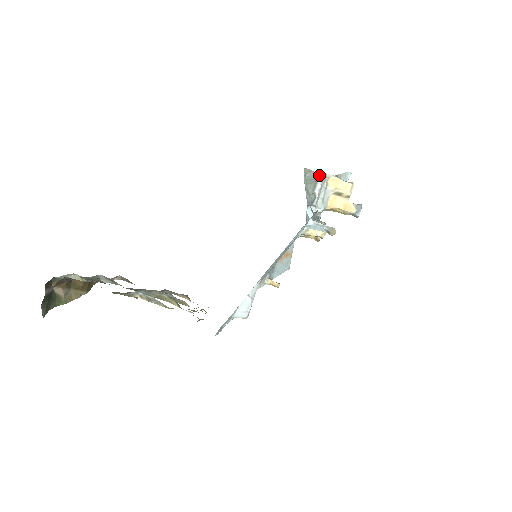
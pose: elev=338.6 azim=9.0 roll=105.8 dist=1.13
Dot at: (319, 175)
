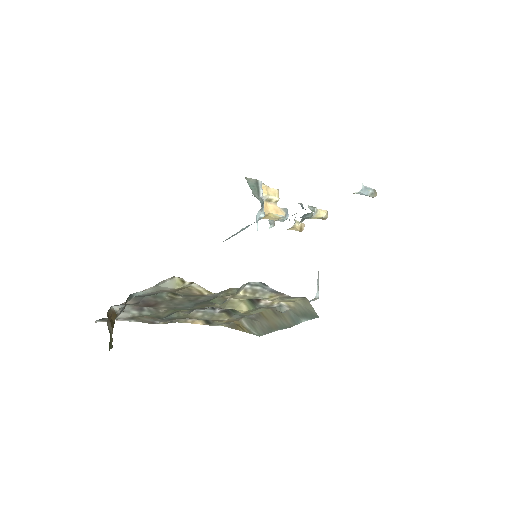
Dot at: (258, 181)
